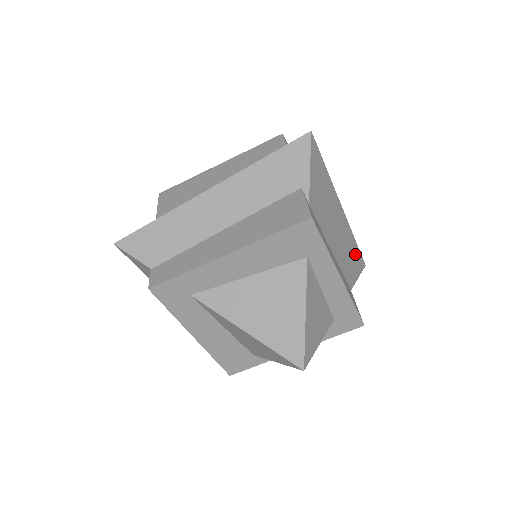
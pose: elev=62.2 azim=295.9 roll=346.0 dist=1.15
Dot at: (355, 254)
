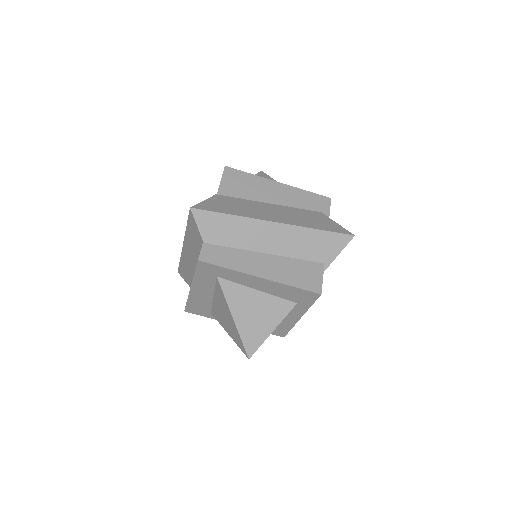
Dot at: occluded
